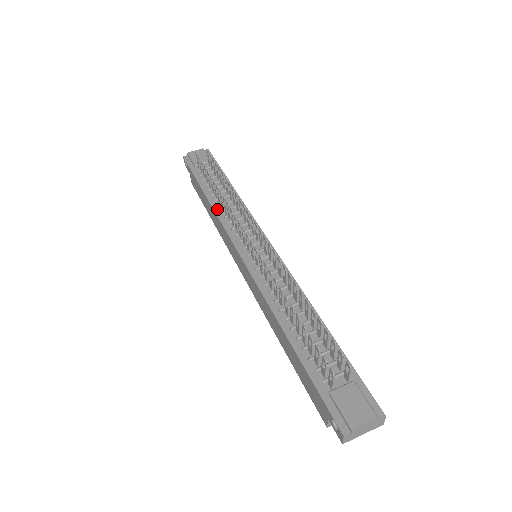
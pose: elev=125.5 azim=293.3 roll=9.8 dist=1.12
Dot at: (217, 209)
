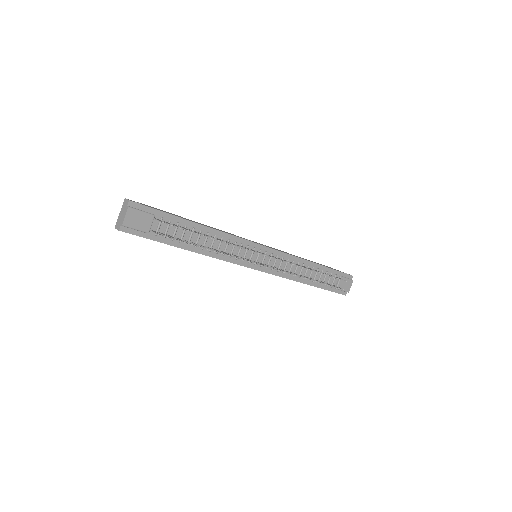
Dot at: (212, 254)
